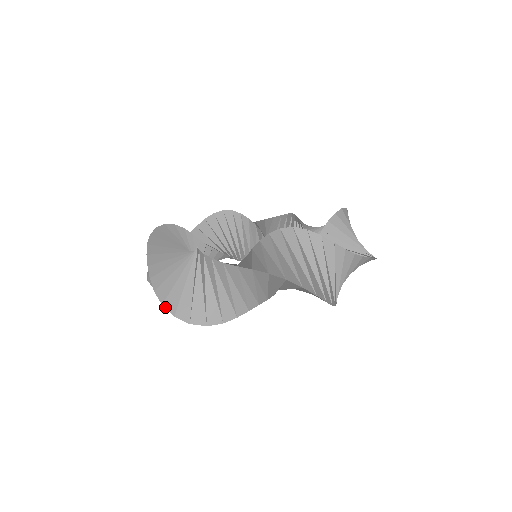
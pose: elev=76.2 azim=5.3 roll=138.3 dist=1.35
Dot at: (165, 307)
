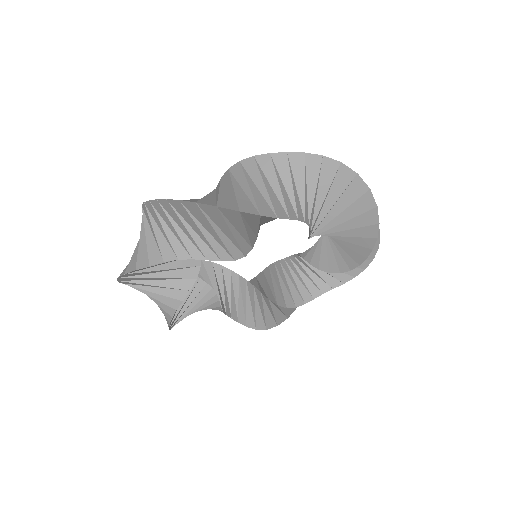
Dot at: (201, 203)
